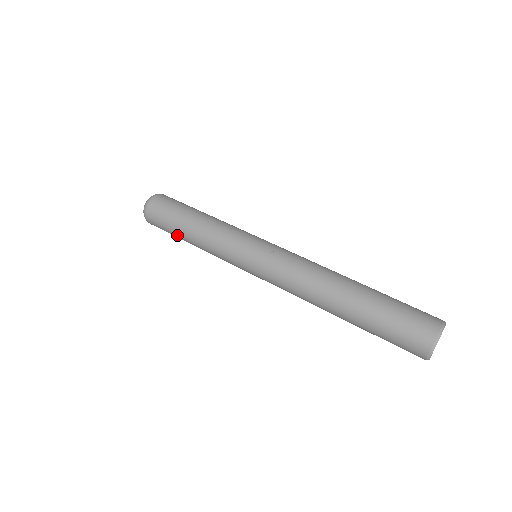
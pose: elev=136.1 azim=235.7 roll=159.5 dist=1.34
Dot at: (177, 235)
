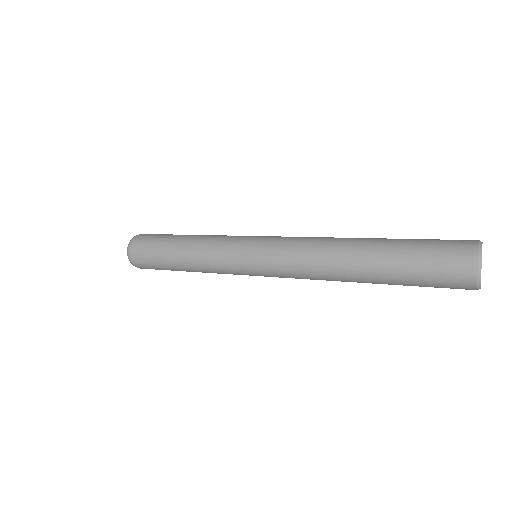
Dot at: (167, 265)
